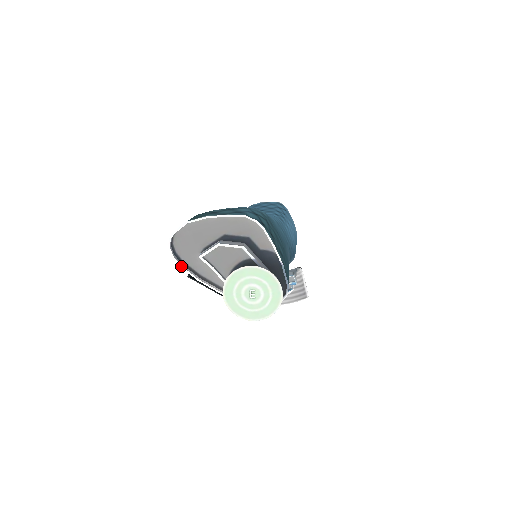
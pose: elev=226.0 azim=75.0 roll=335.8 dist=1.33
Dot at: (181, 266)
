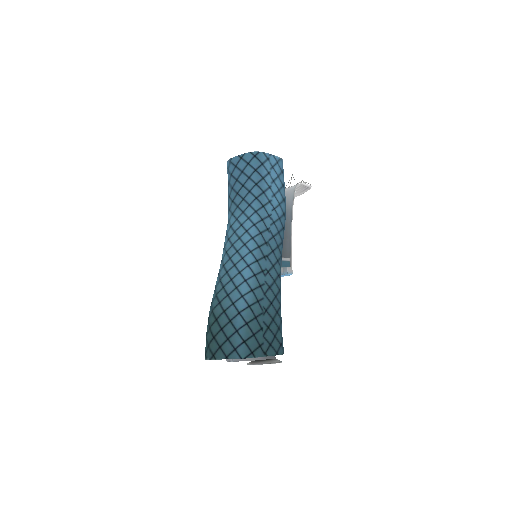
Dot at: occluded
